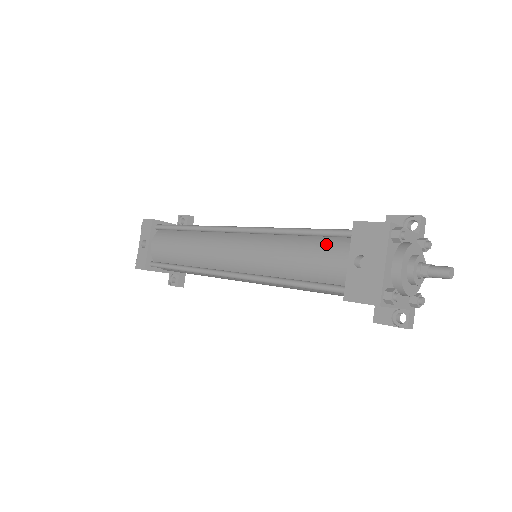
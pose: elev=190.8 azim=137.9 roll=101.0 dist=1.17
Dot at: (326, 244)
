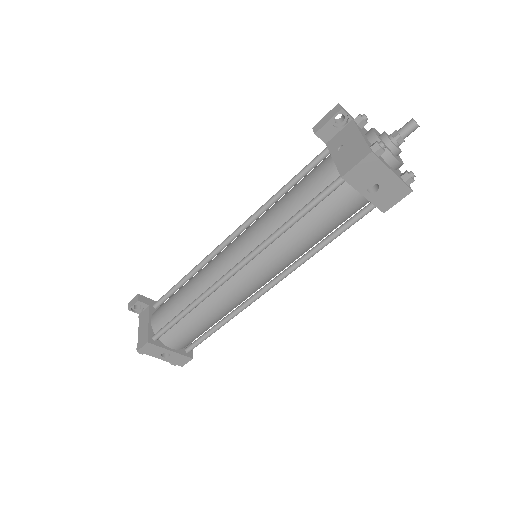
Dot at: (329, 204)
